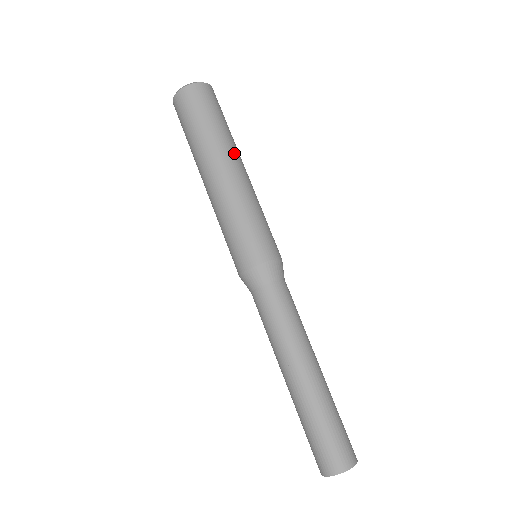
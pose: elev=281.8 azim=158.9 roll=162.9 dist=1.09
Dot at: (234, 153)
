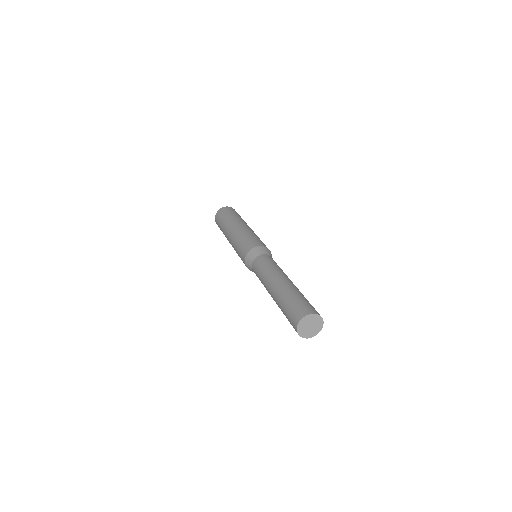
Dot at: (244, 222)
